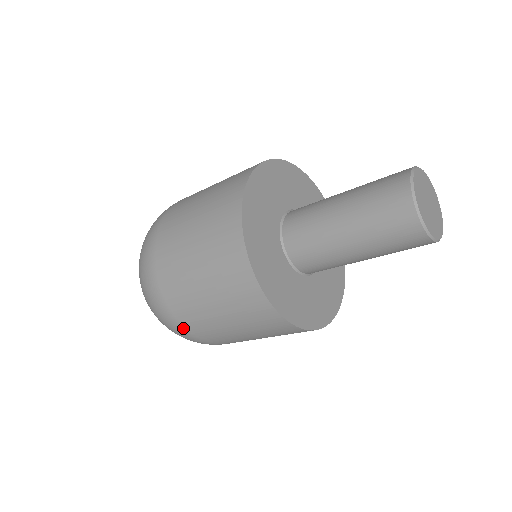
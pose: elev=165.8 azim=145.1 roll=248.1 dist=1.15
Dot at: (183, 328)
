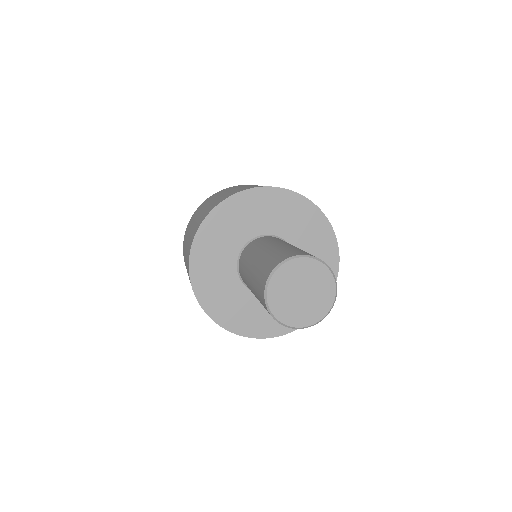
Dot at: occluded
